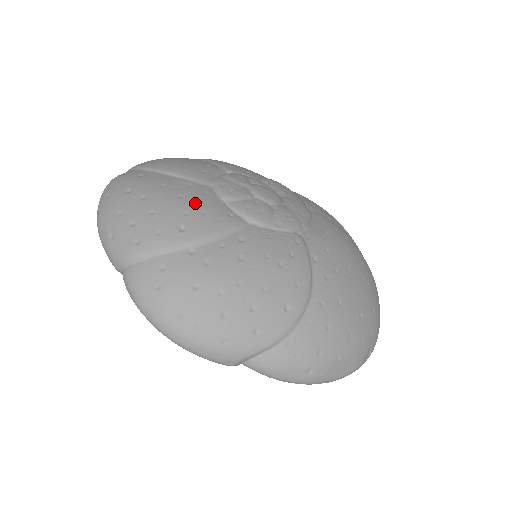
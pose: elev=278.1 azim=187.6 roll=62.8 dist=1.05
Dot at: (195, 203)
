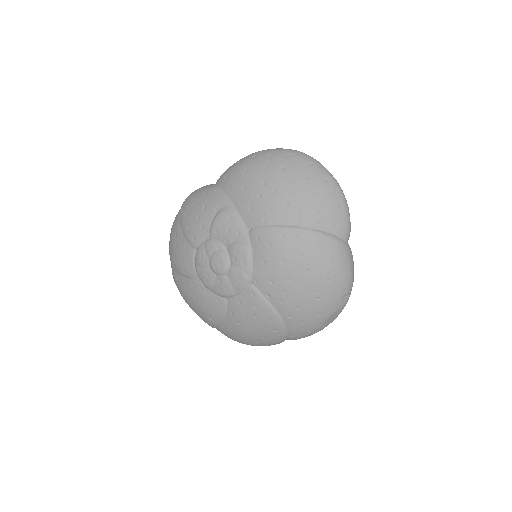
Dot at: (202, 301)
